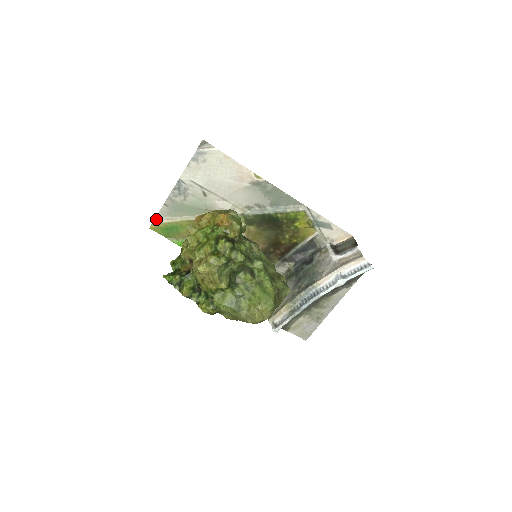
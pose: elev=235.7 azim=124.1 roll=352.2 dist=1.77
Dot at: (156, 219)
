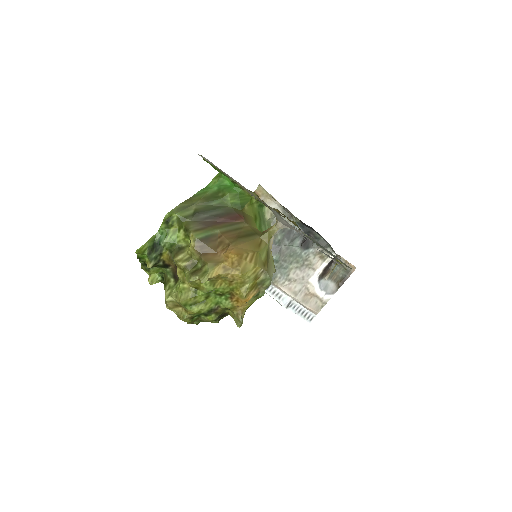
Dot at: occluded
